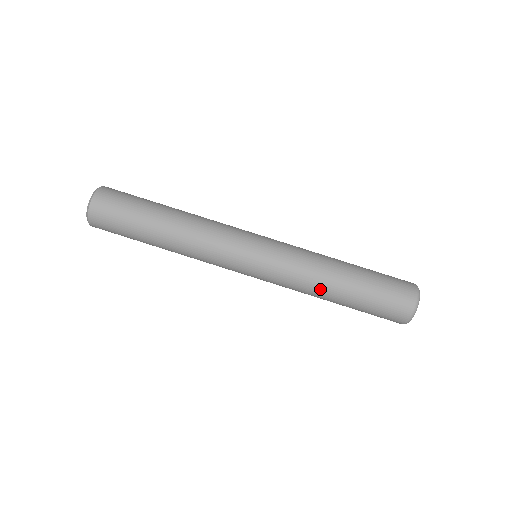
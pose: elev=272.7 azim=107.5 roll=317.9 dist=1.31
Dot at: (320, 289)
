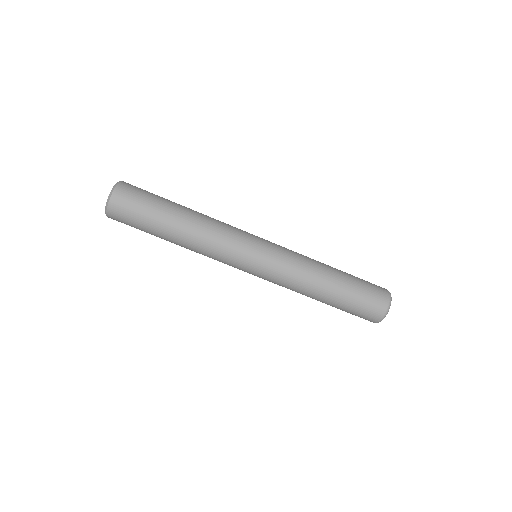
Dot at: (311, 288)
